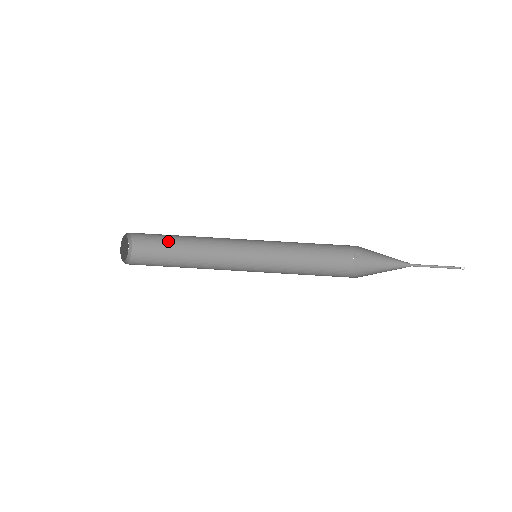
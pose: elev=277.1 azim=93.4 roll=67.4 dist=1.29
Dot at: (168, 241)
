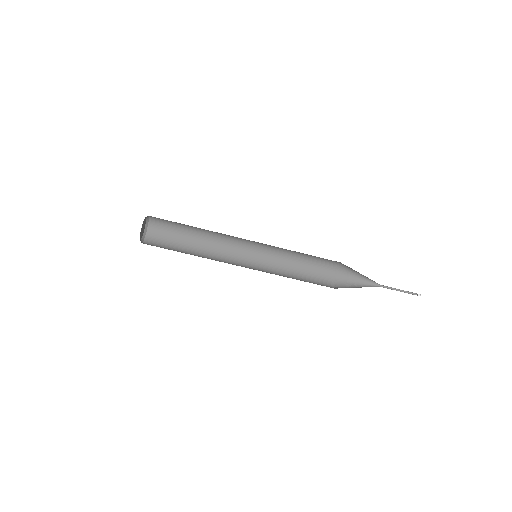
Dot at: occluded
